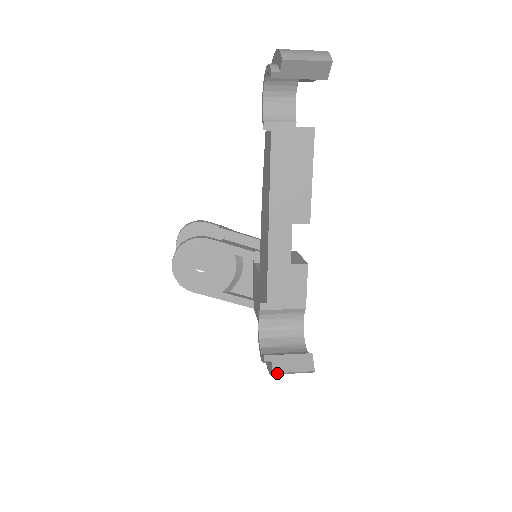
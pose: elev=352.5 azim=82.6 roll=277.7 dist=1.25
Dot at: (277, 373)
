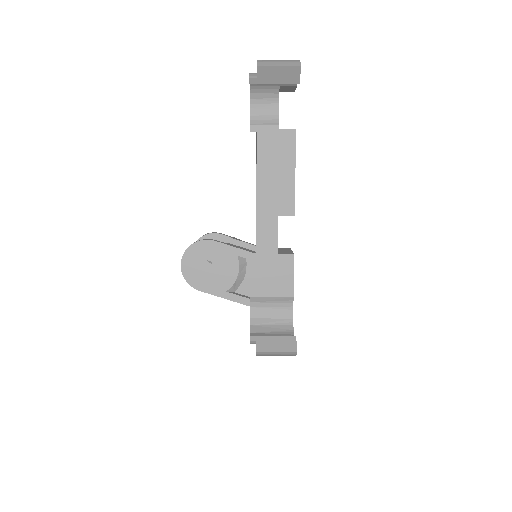
Dot at: (261, 352)
